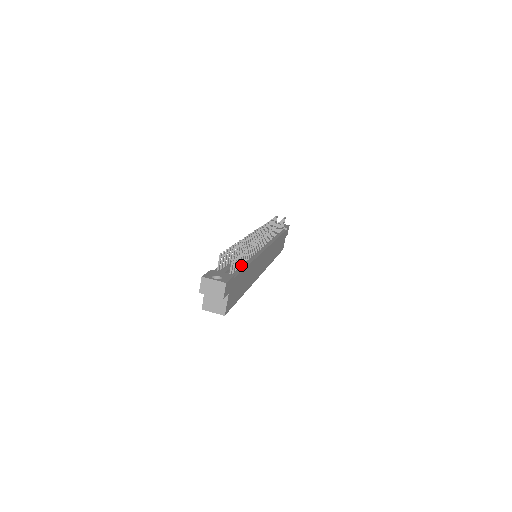
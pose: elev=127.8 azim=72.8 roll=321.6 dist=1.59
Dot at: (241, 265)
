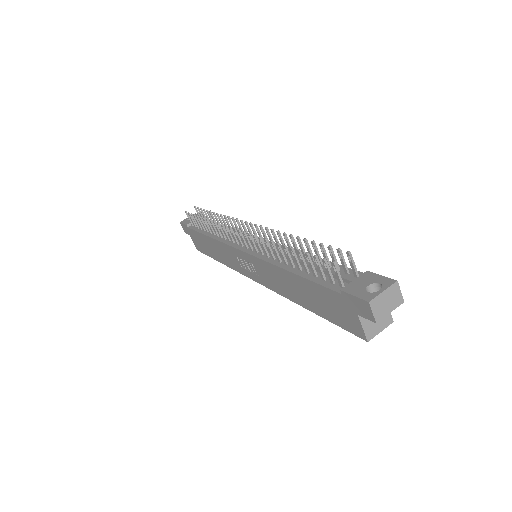
Dot at: (322, 263)
